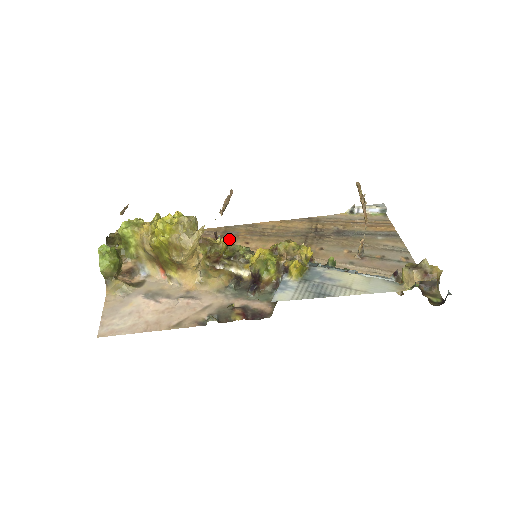
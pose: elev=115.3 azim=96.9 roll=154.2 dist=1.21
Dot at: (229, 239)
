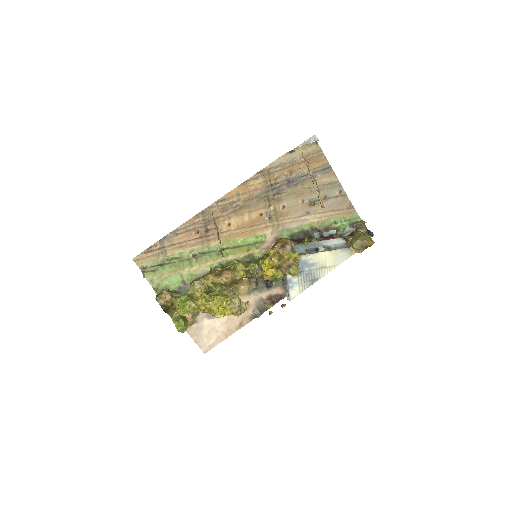
Dot at: (242, 267)
